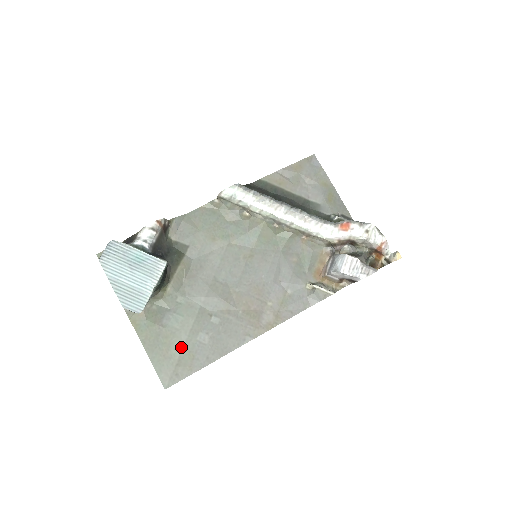
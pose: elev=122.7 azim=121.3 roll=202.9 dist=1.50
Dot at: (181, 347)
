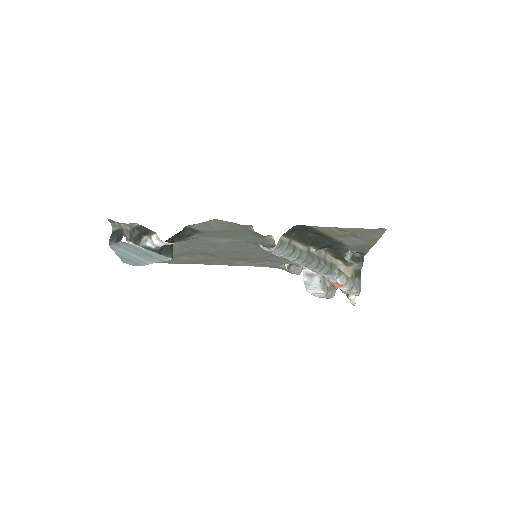
Dot at: occluded
